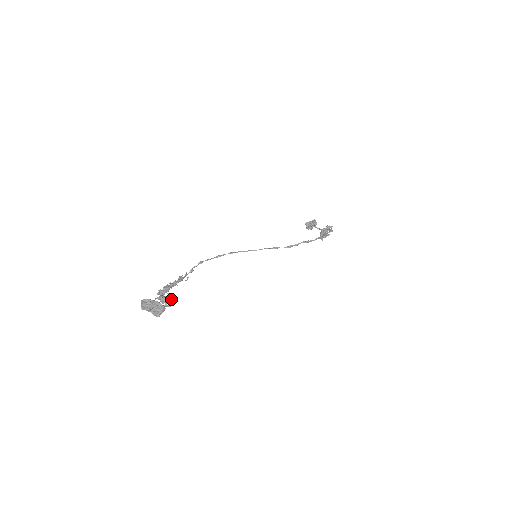
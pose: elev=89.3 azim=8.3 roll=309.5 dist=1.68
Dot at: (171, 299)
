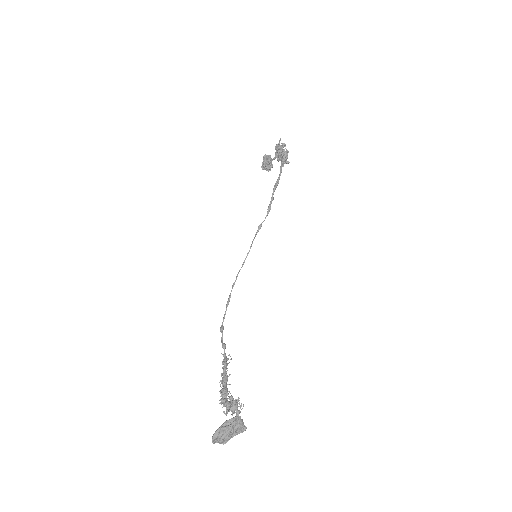
Dot at: (234, 401)
